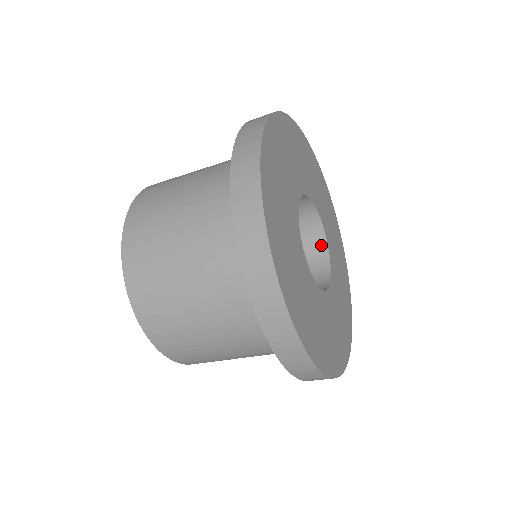
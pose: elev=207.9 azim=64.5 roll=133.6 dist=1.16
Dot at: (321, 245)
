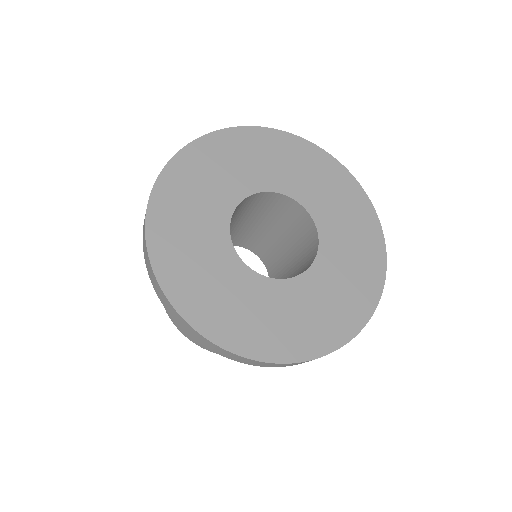
Dot at: (298, 208)
